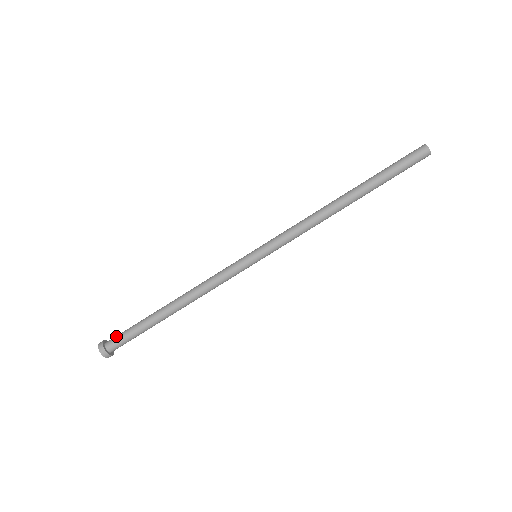
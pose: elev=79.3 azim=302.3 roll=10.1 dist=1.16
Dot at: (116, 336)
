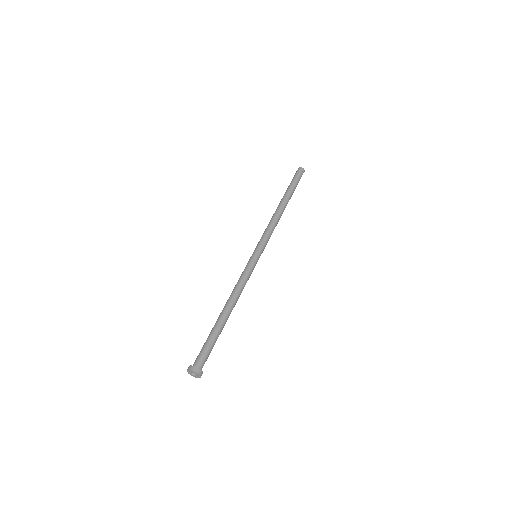
Dot at: (198, 356)
